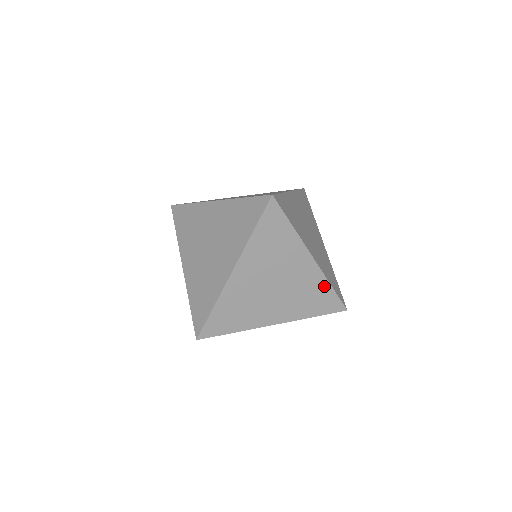
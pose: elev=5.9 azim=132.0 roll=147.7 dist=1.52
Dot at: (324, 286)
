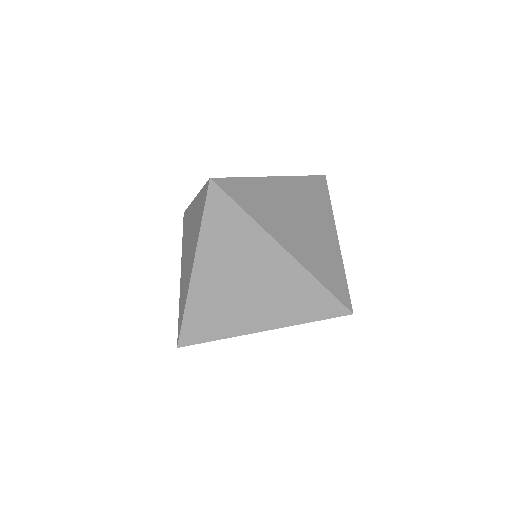
Dot at: (339, 267)
